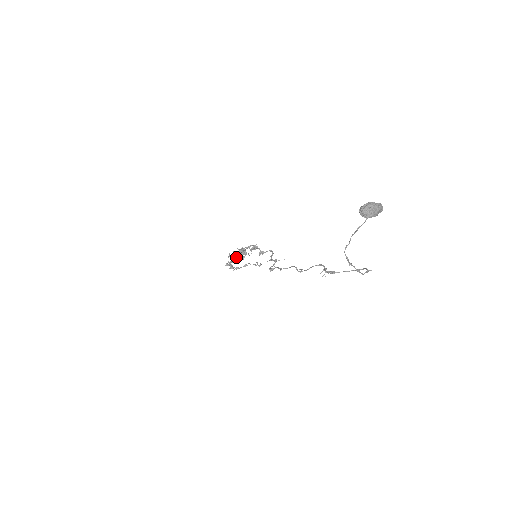
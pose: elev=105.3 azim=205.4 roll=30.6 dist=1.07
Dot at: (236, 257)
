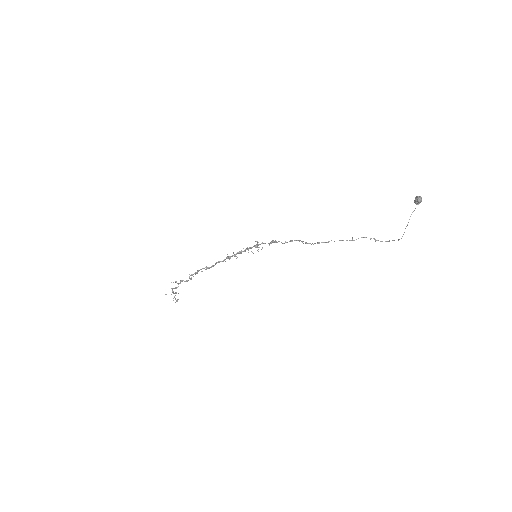
Dot at: occluded
